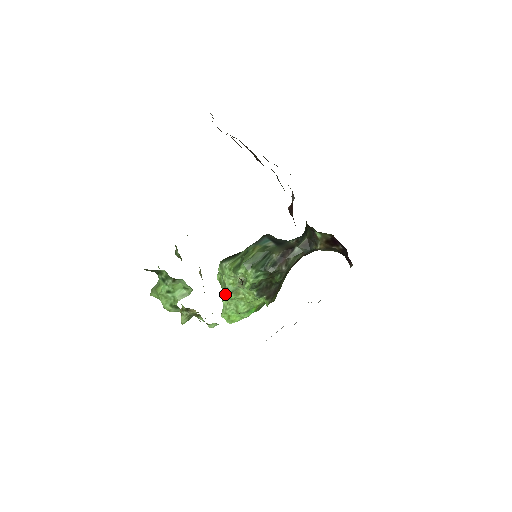
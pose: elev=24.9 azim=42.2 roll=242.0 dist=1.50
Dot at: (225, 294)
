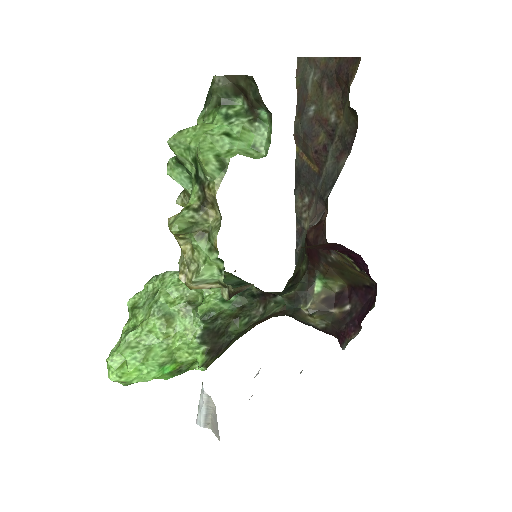
Dot at: (135, 325)
